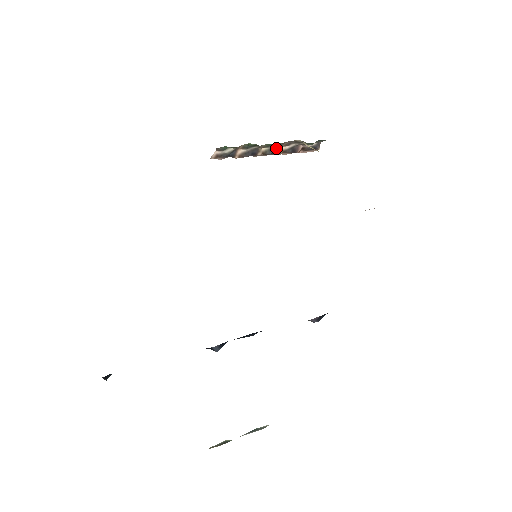
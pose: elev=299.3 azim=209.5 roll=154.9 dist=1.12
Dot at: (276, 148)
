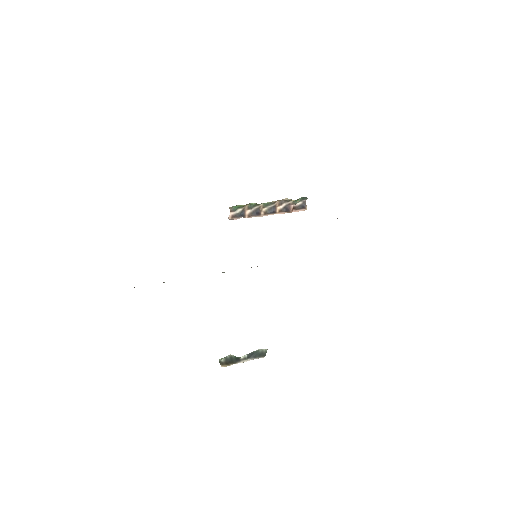
Dot at: (273, 208)
